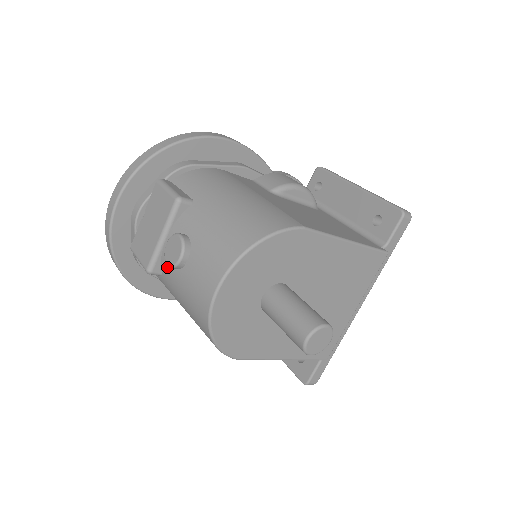
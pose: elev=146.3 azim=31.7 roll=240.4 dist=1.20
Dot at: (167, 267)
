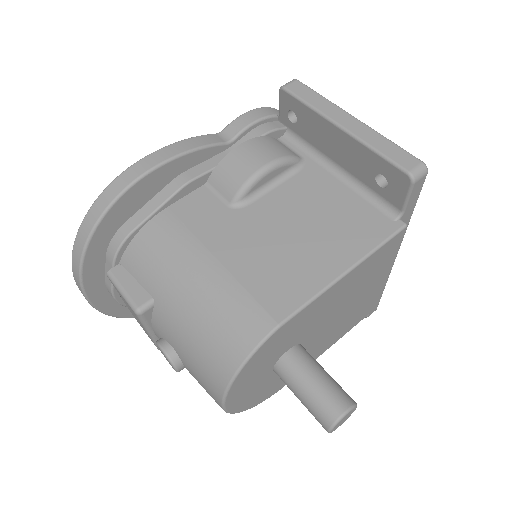
Dot at: occluded
